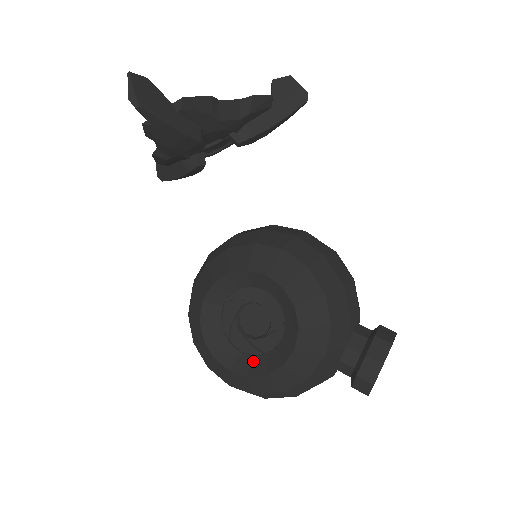
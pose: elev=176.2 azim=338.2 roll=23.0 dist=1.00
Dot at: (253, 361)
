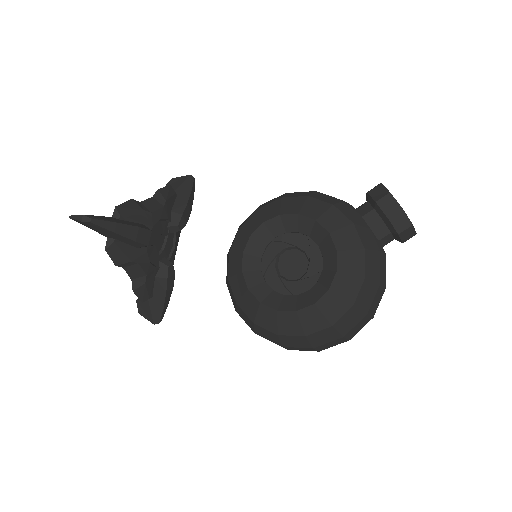
Dot at: (321, 282)
